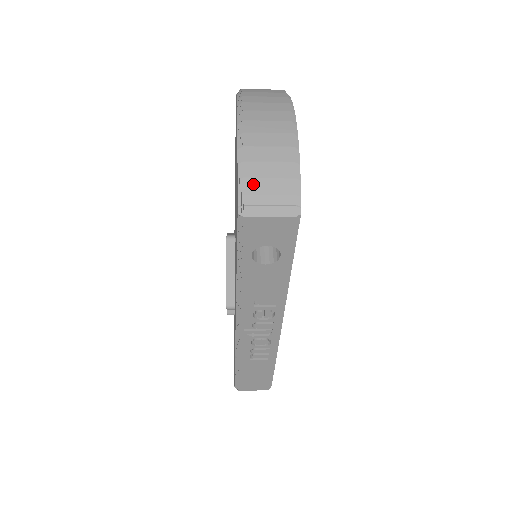
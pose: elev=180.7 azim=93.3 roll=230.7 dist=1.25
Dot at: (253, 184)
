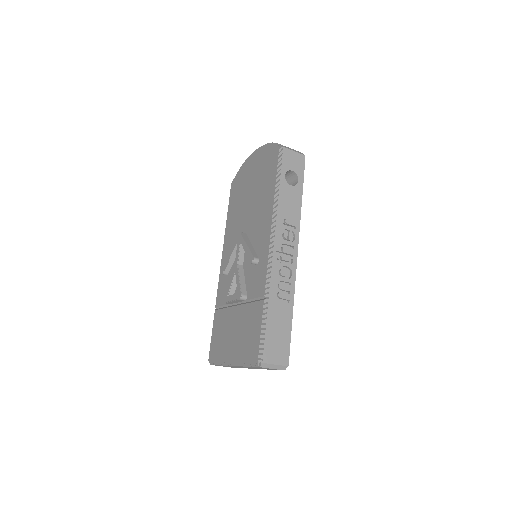
Dot at: occluded
